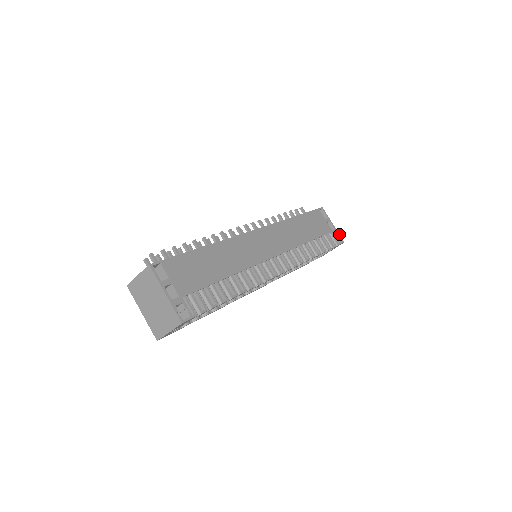
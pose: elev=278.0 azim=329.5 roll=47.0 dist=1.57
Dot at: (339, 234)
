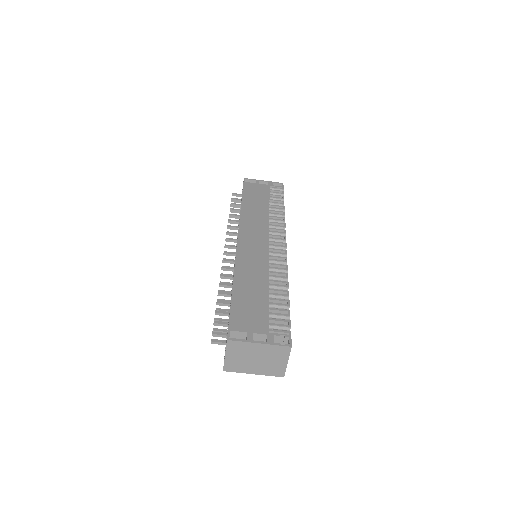
Dot at: (274, 182)
